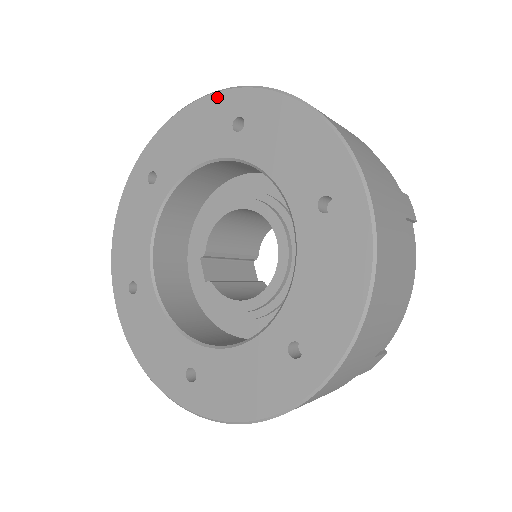
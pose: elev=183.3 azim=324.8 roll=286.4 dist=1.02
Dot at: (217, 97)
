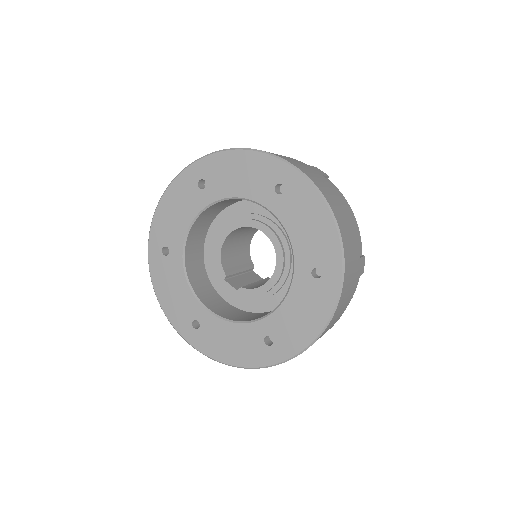
Dot at: (179, 179)
